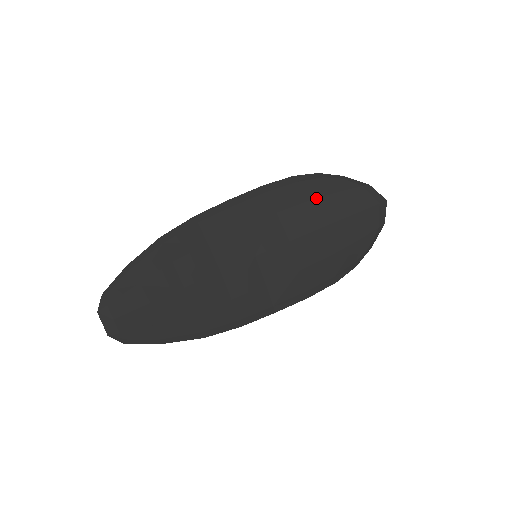
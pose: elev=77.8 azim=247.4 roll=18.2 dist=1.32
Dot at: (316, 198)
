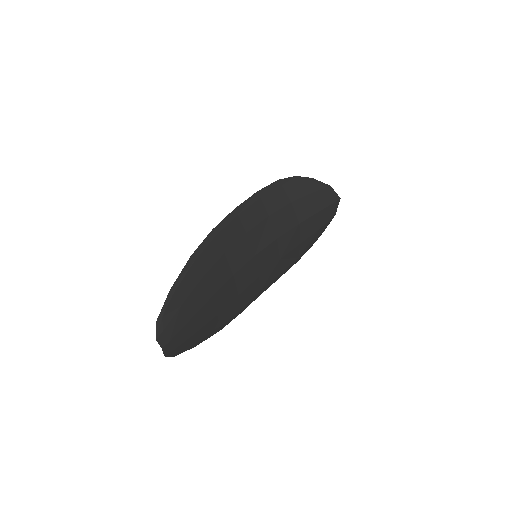
Dot at: (296, 200)
